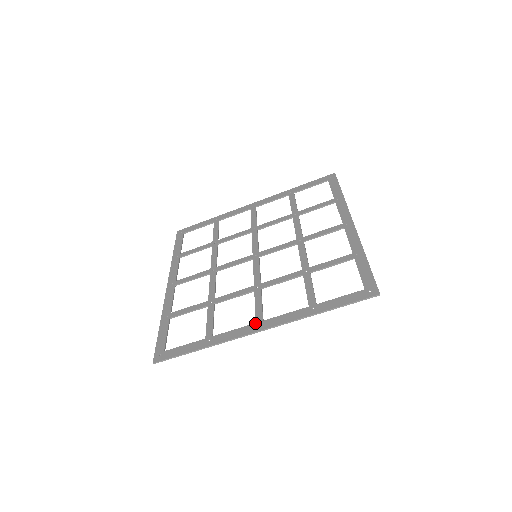
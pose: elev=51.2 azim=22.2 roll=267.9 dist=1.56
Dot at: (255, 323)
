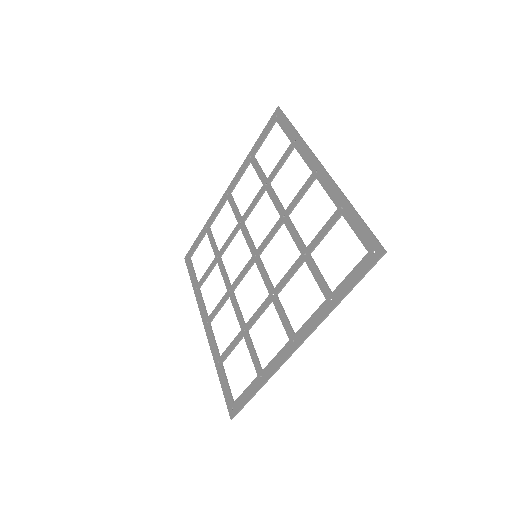
Dot at: (289, 341)
